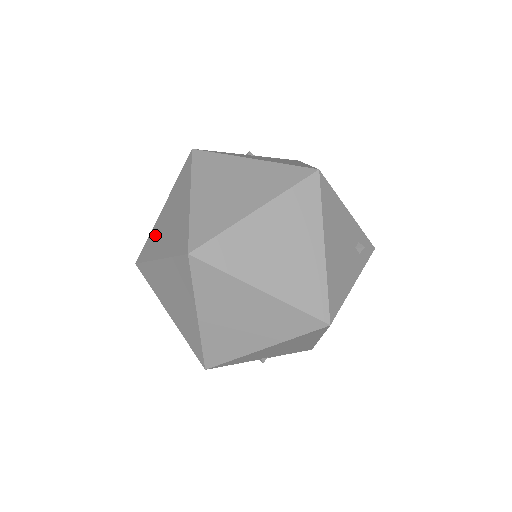
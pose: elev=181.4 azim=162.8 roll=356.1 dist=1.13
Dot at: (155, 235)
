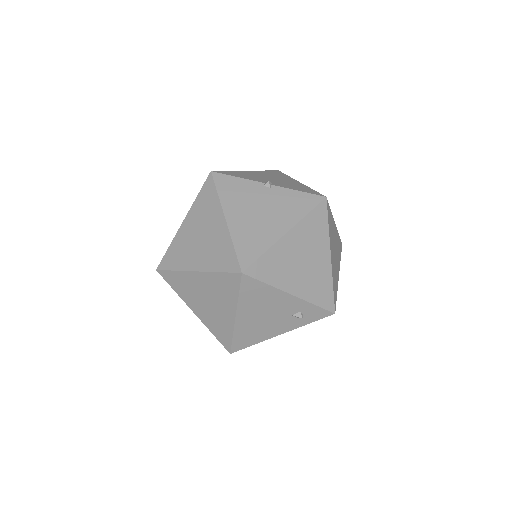
Dot at: occluded
